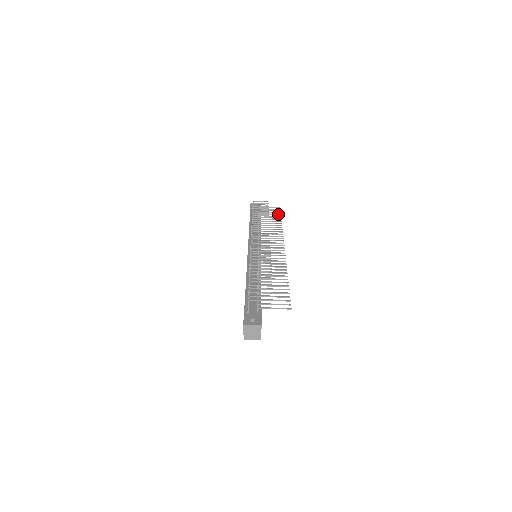
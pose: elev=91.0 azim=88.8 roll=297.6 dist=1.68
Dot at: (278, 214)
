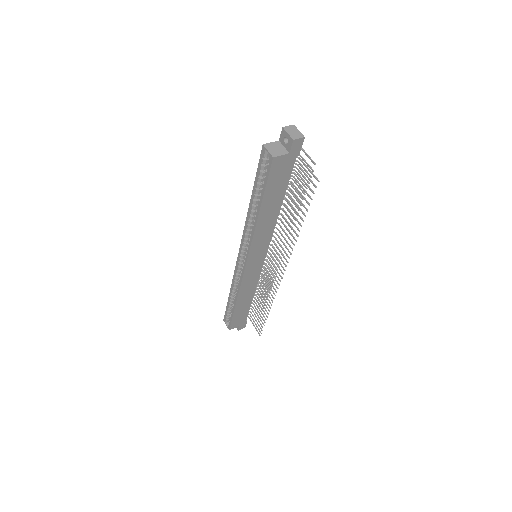
Dot at: occluded
